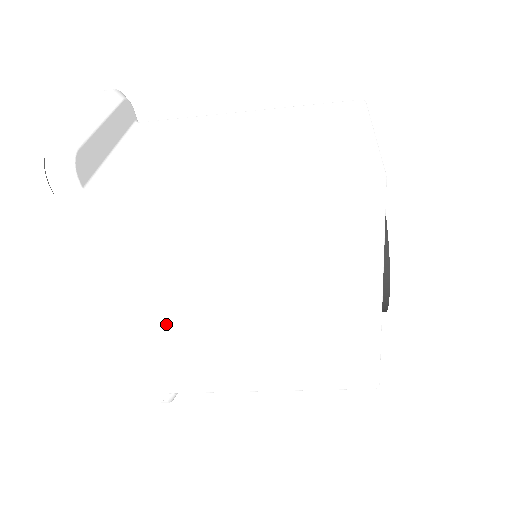
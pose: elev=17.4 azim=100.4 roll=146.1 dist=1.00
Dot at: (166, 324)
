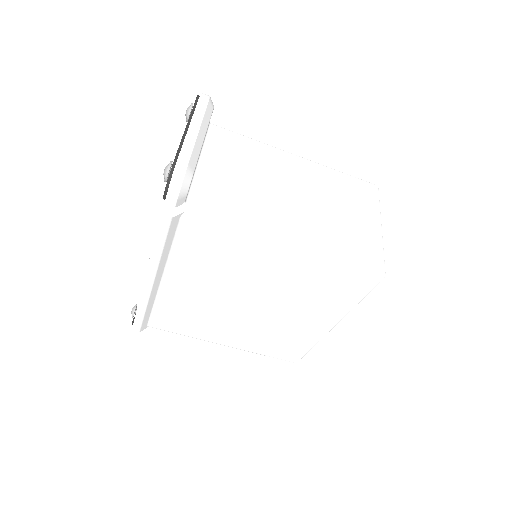
Dot at: (184, 293)
